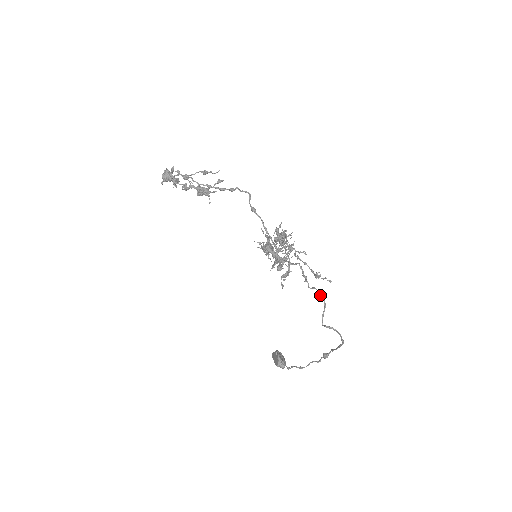
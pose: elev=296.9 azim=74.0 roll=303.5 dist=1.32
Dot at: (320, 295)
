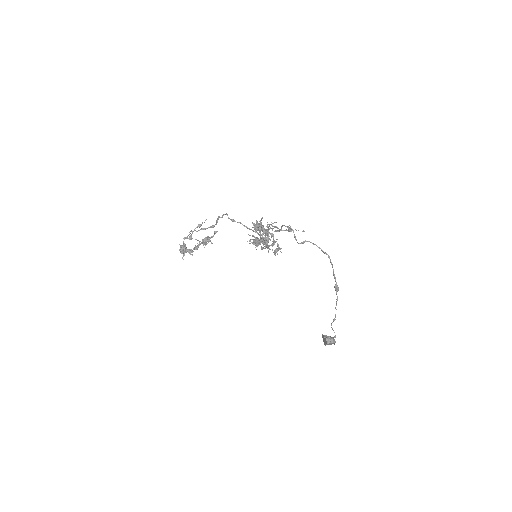
Dot at: occluded
